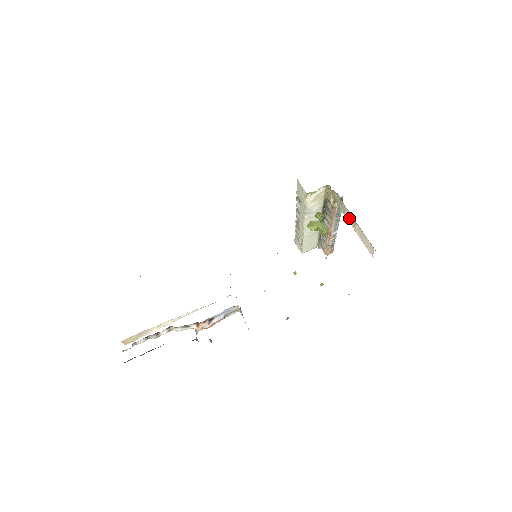
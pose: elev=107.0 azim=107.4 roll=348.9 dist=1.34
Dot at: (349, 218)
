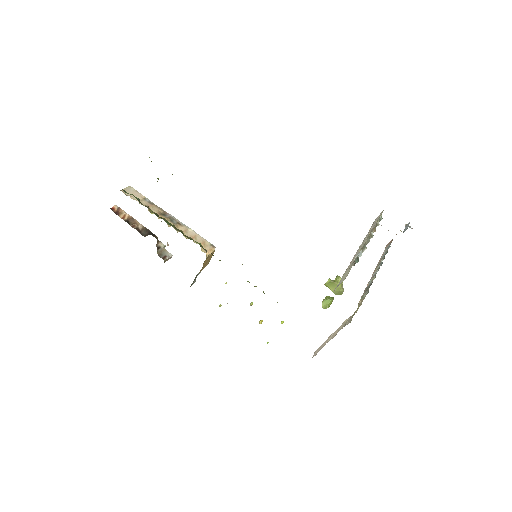
Dot at: (337, 331)
